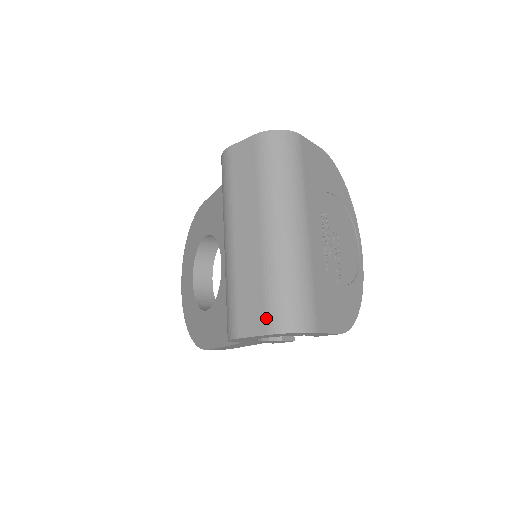
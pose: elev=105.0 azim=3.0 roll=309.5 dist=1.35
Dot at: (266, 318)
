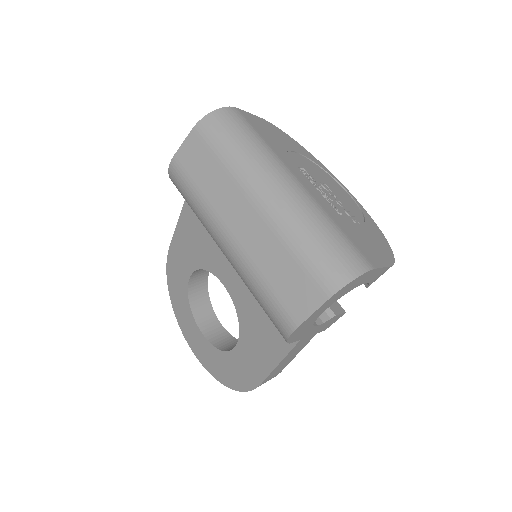
Dot at: (317, 284)
